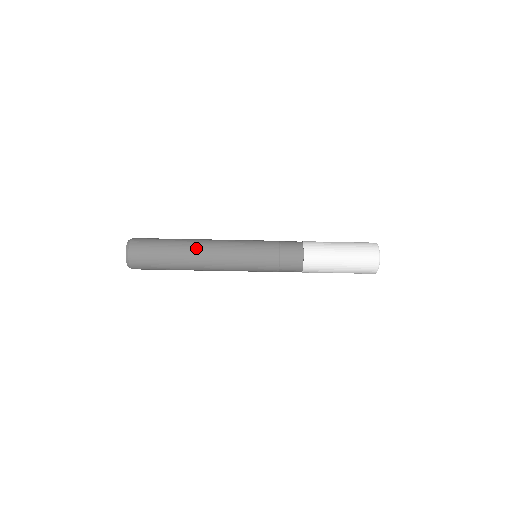
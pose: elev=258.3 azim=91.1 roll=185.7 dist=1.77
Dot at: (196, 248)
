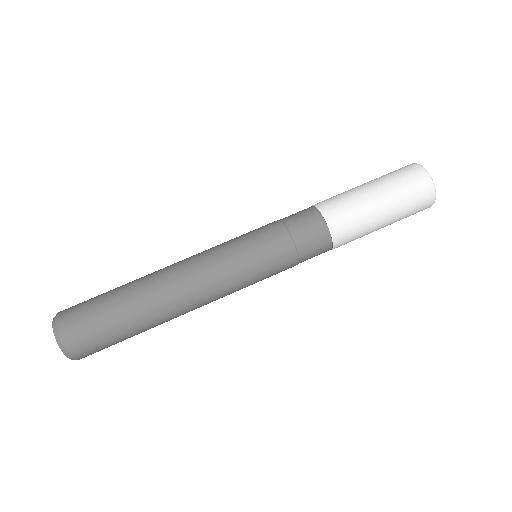
Dot at: (160, 272)
